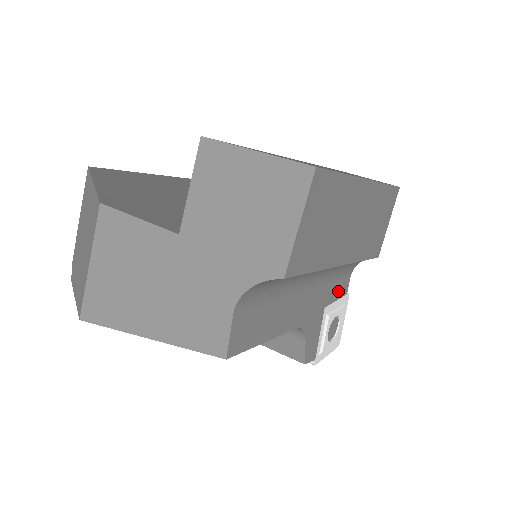
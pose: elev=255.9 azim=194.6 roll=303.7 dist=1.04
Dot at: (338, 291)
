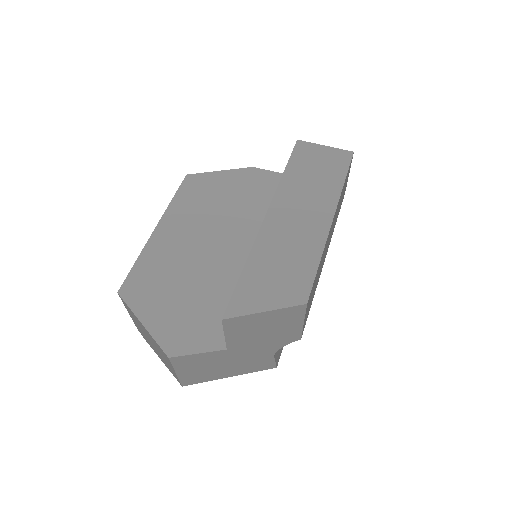
Dot at: occluded
